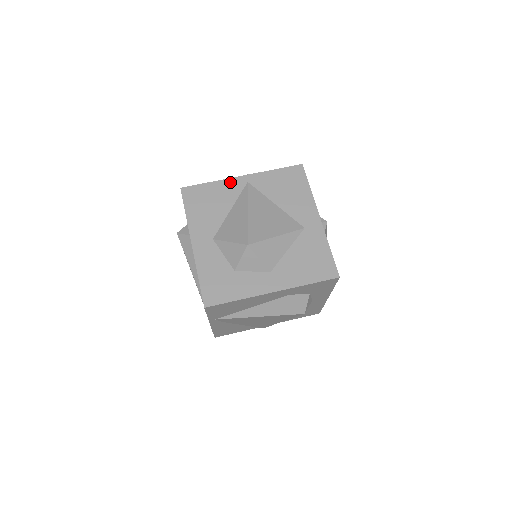
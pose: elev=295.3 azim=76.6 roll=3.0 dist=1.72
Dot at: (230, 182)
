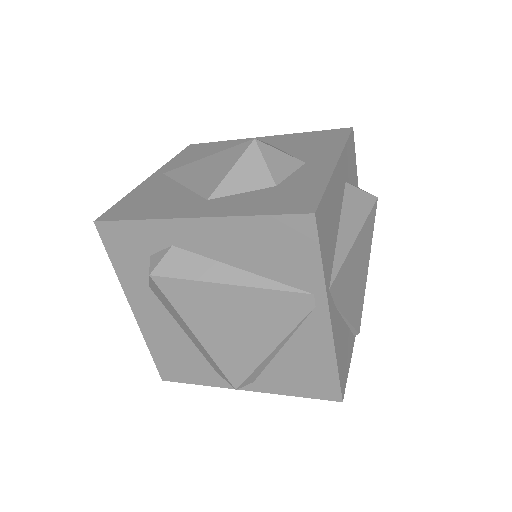
Dot at: (145, 184)
